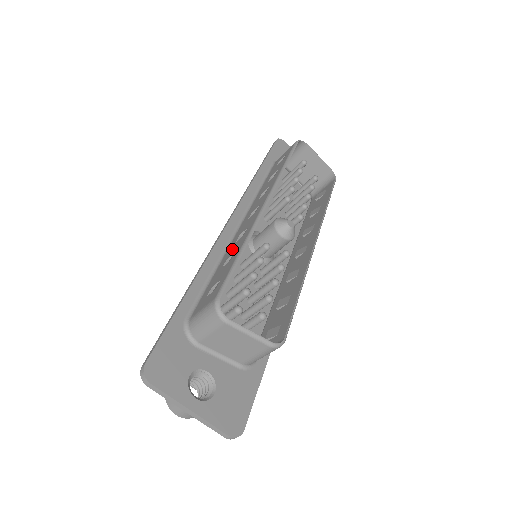
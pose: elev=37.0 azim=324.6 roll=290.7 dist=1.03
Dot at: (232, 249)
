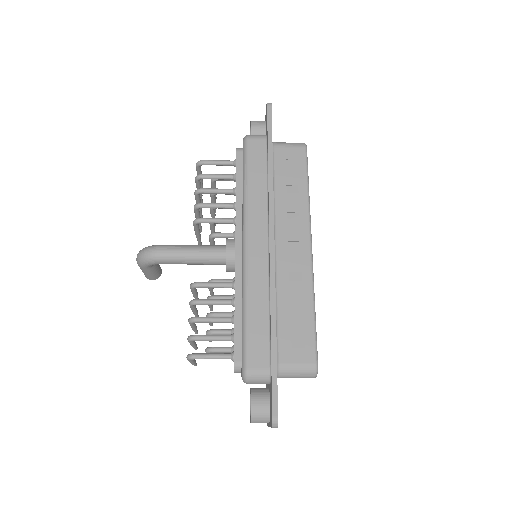
Dot at: (292, 292)
